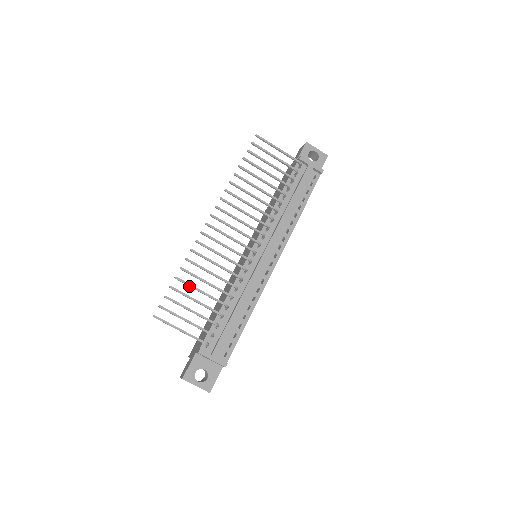
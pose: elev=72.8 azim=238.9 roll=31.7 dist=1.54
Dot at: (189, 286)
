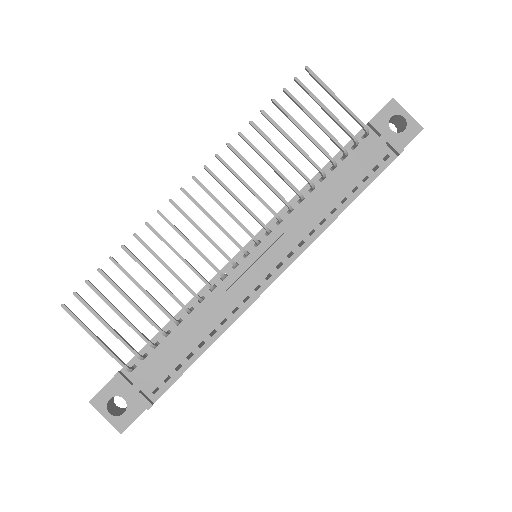
Dot at: (127, 276)
